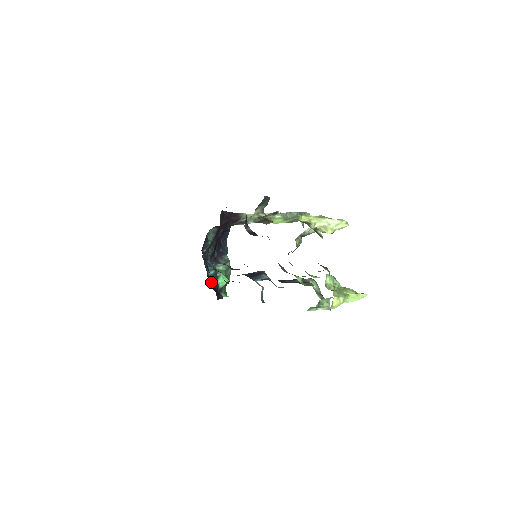
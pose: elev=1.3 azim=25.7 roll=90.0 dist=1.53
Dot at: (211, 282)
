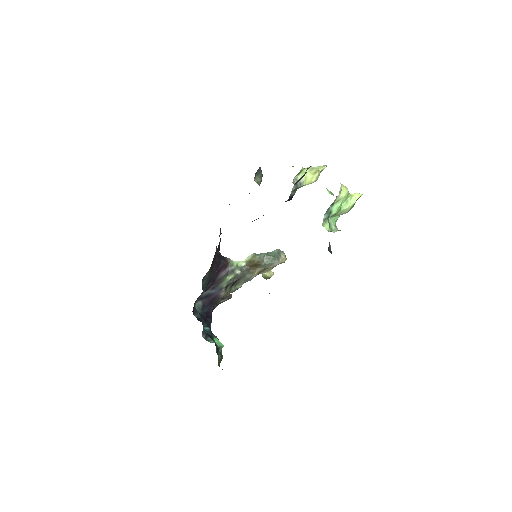
Dot at: occluded
